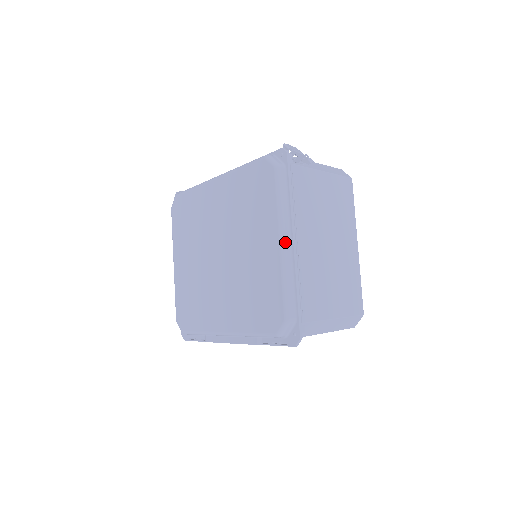
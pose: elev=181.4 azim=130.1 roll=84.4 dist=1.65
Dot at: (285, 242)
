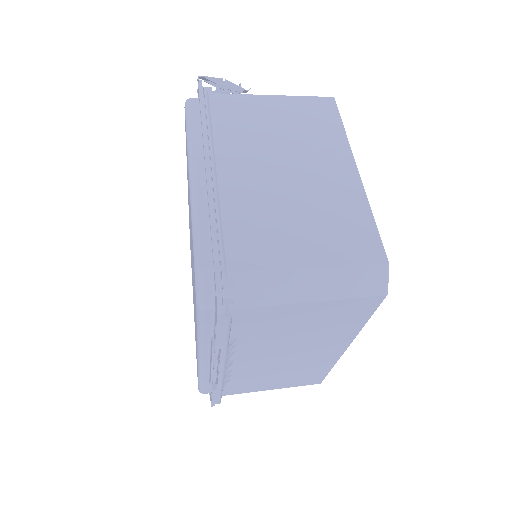
Dot at: (195, 174)
